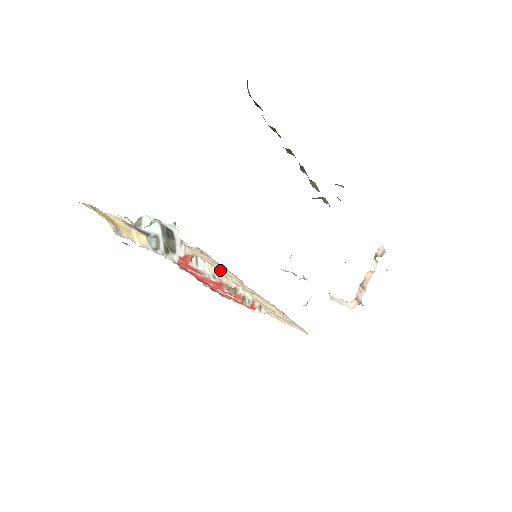
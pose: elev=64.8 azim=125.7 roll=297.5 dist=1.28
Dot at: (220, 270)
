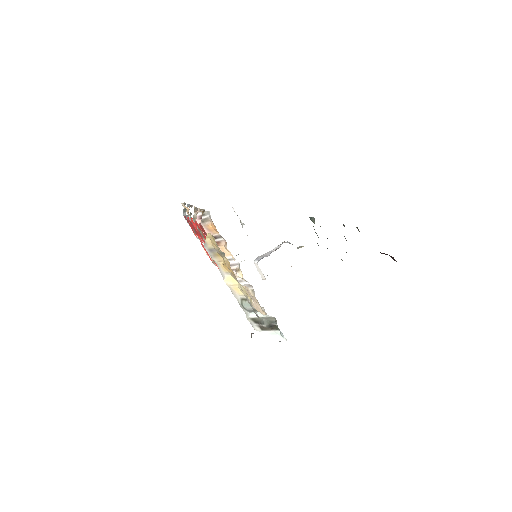
Dot at: (249, 295)
